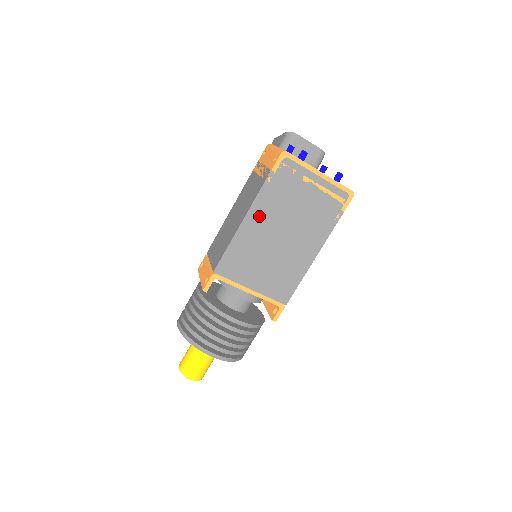
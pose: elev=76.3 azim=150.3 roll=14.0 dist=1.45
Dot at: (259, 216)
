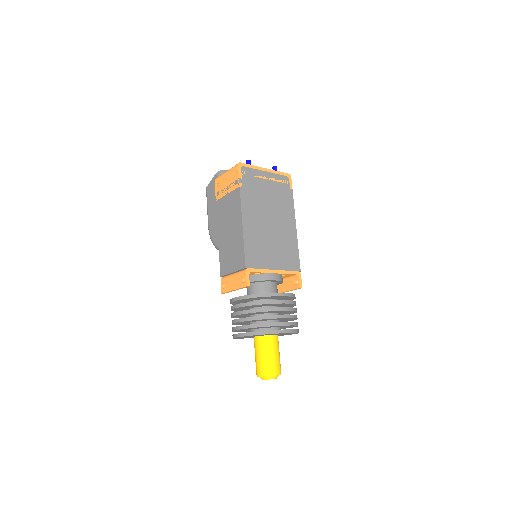
Dot at: (249, 213)
